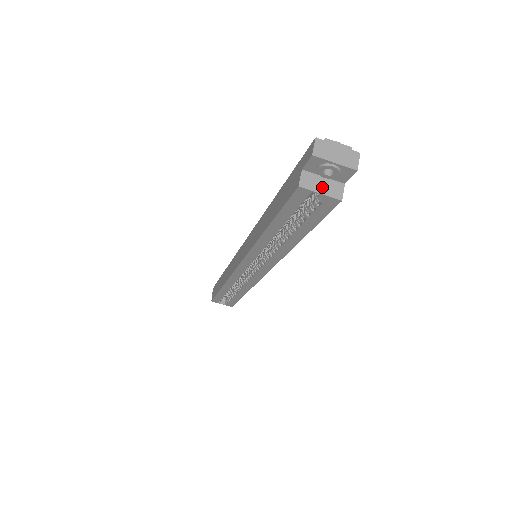
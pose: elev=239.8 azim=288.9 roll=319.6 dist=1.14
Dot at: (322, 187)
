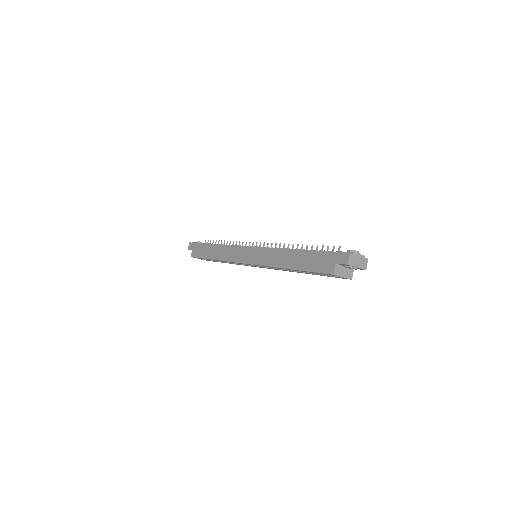
Dot at: (344, 273)
